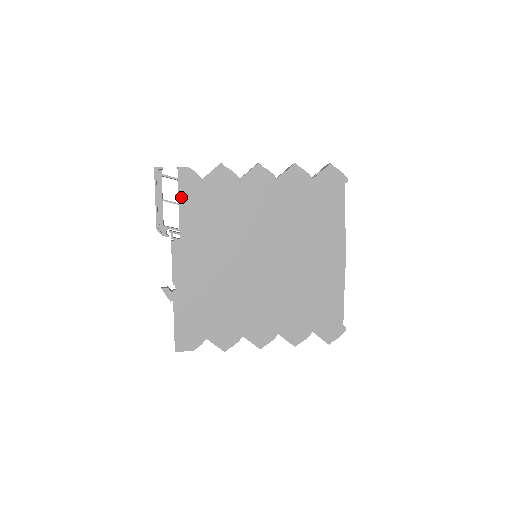
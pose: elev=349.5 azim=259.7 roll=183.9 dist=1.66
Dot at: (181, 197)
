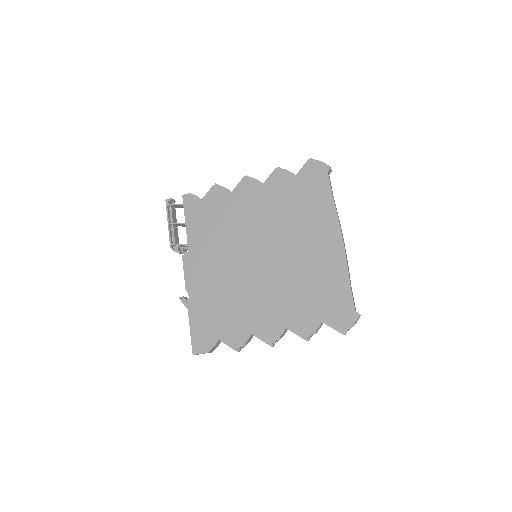
Dot at: (187, 218)
